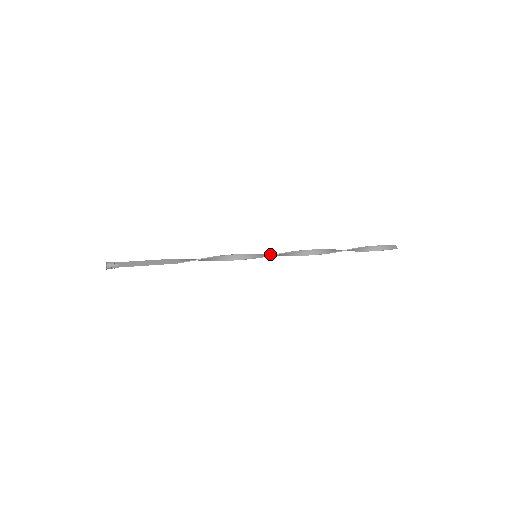
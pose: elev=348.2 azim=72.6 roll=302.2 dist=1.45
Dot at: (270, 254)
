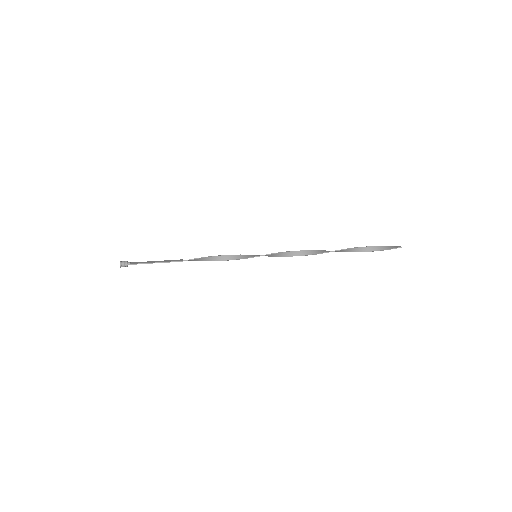
Dot at: (270, 255)
